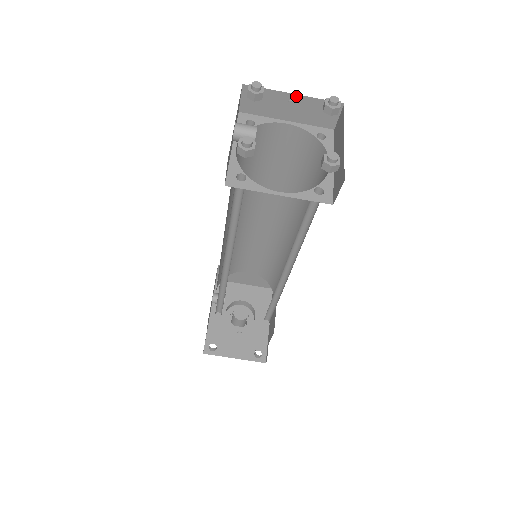
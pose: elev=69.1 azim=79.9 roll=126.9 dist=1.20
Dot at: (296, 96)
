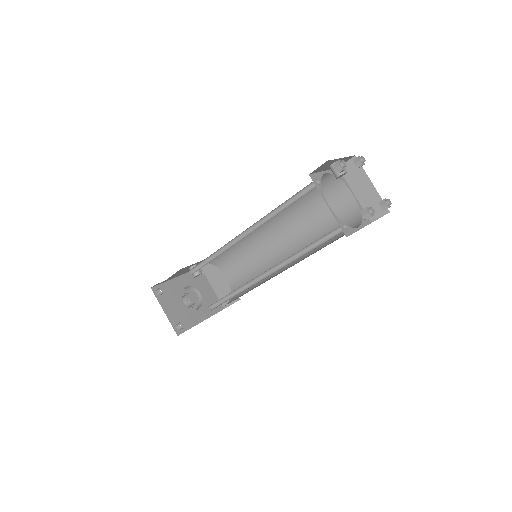
Dot at: (372, 186)
